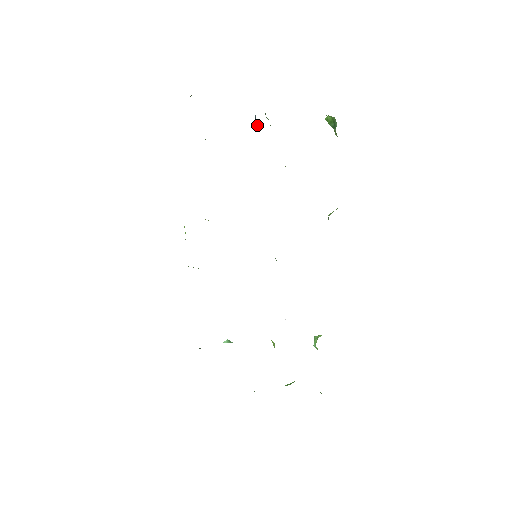
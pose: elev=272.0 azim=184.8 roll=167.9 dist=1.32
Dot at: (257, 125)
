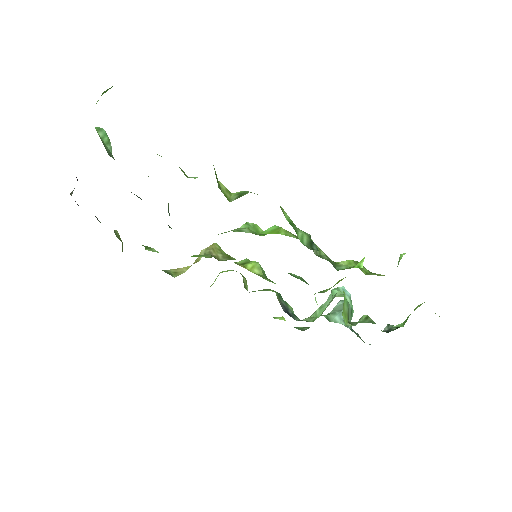
Dot at: occluded
